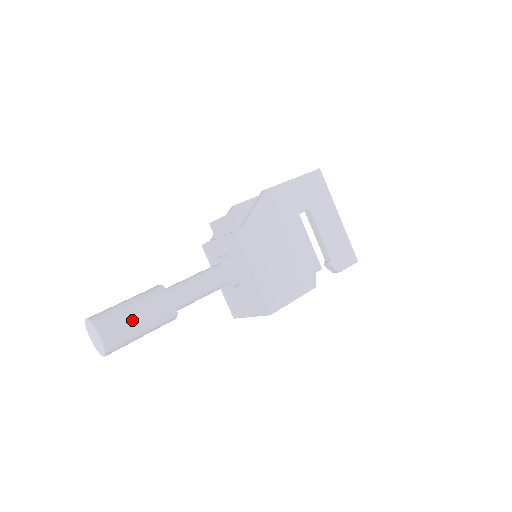
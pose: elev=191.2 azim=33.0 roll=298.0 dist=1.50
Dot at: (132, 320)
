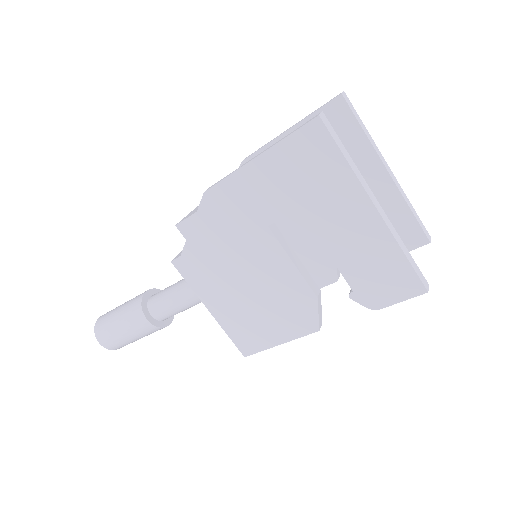
Dot at: (117, 333)
